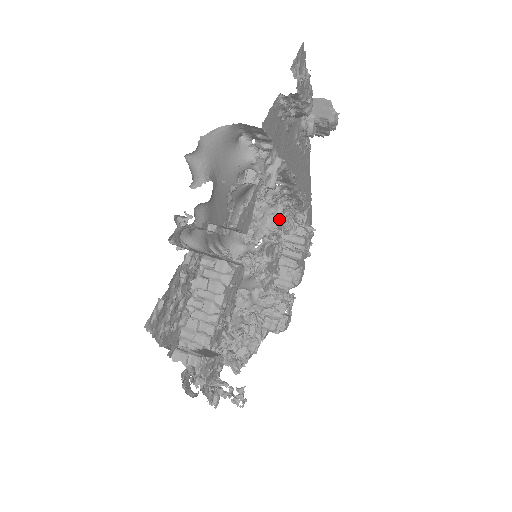
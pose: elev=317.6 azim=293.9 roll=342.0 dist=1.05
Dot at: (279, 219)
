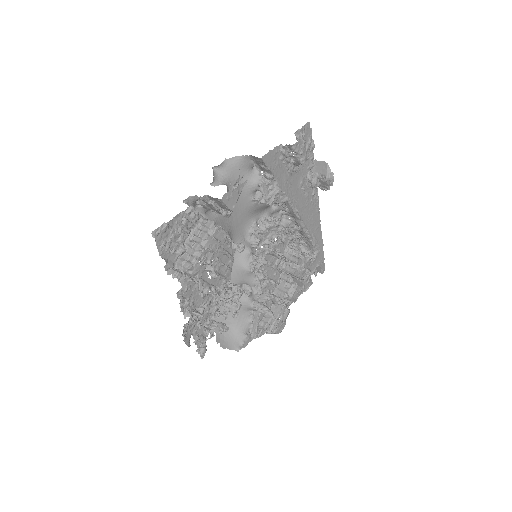
Dot at: (277, 234)
